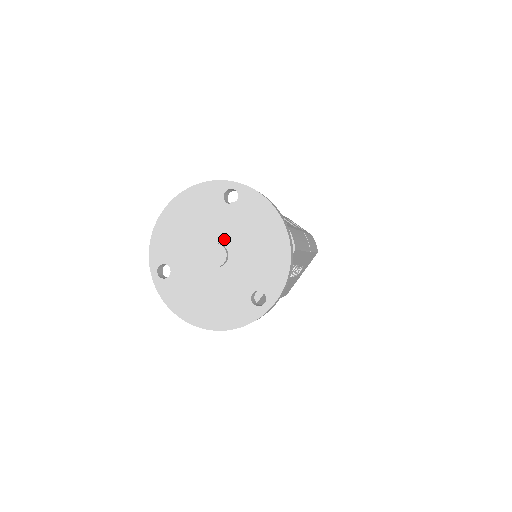
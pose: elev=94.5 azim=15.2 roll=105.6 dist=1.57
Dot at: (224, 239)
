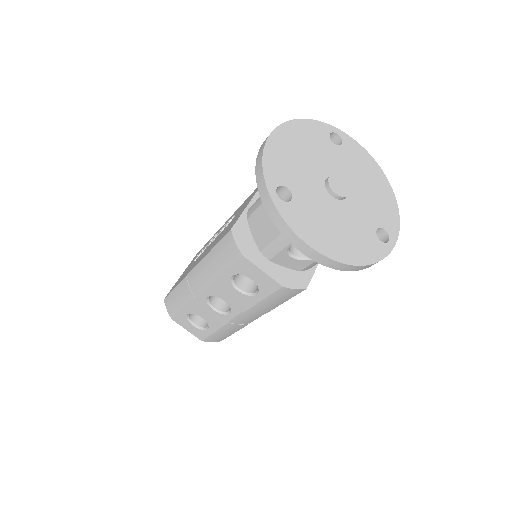
Dot at: (339, 174)
